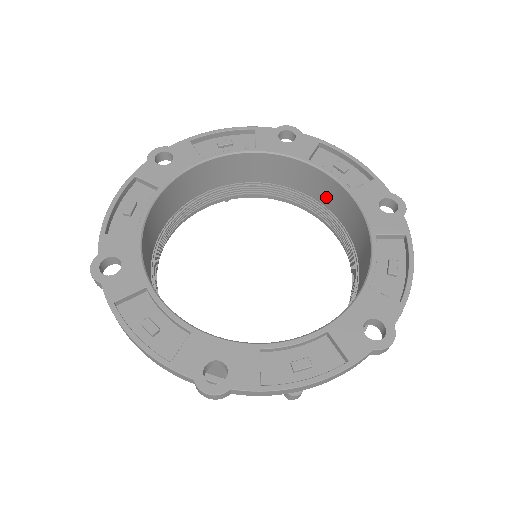
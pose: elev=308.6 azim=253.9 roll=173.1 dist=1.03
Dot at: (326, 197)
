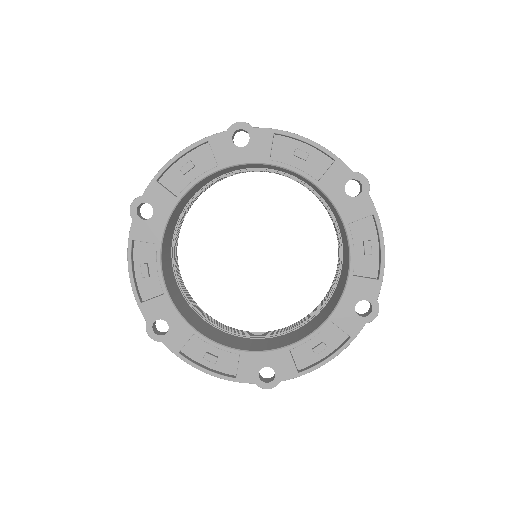
Dot at: occluded
